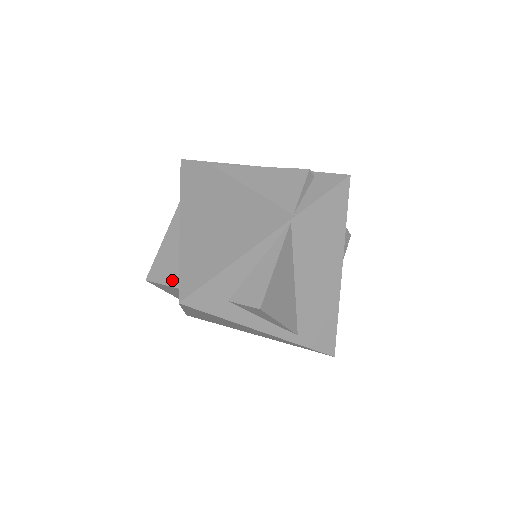
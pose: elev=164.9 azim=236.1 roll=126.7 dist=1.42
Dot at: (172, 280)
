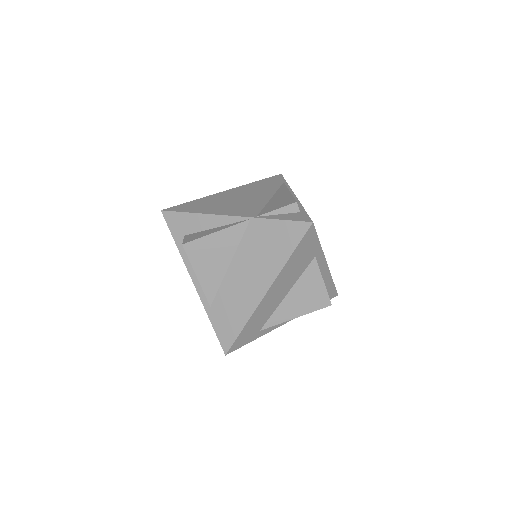
Dot at: occluded
